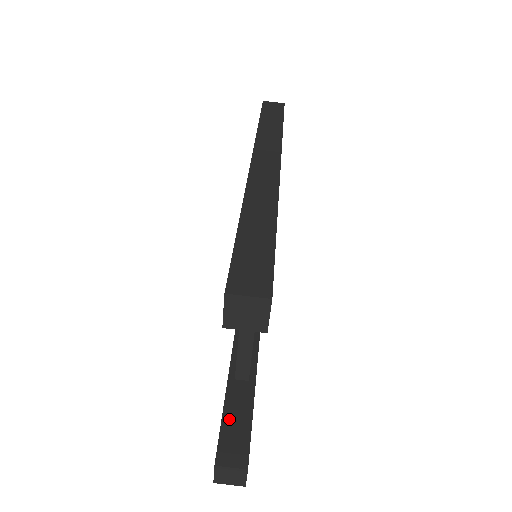
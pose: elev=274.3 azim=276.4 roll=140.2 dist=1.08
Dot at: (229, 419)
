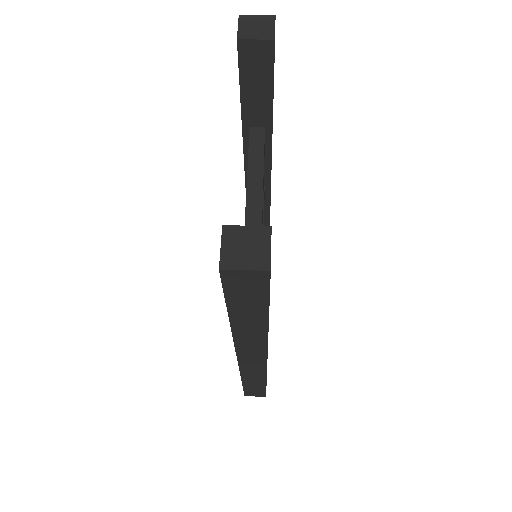
Dot at: occluded
